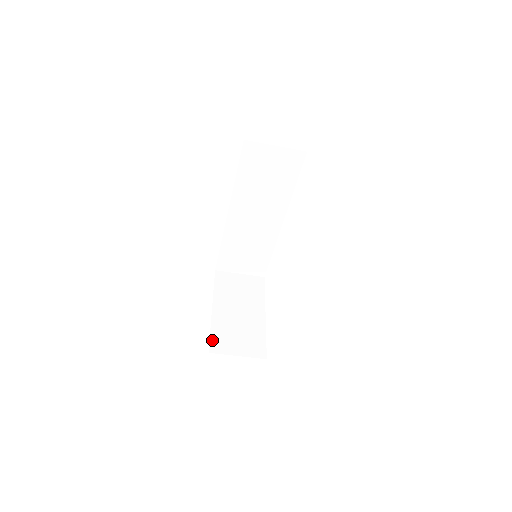
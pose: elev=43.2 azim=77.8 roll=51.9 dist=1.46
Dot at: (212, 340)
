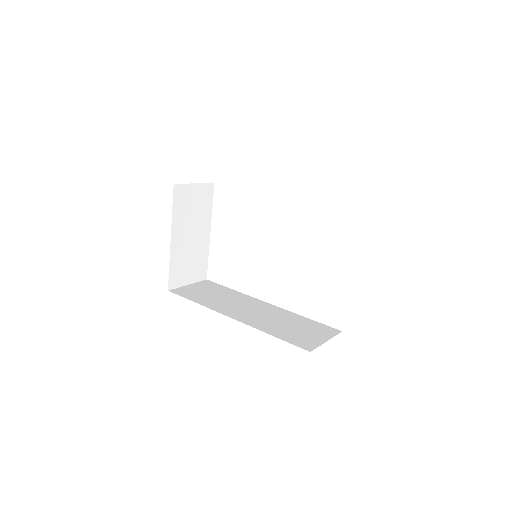
Dot at: (171, 277)
